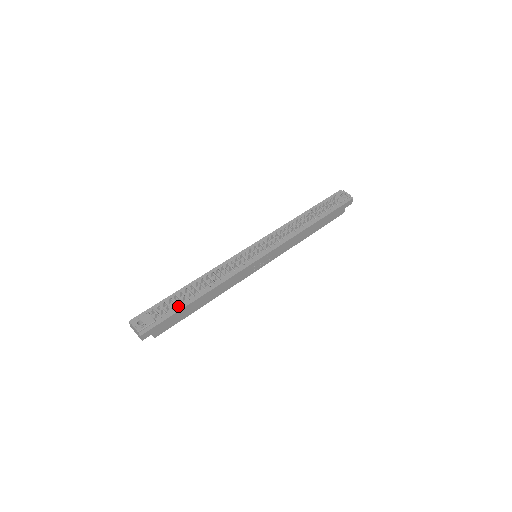
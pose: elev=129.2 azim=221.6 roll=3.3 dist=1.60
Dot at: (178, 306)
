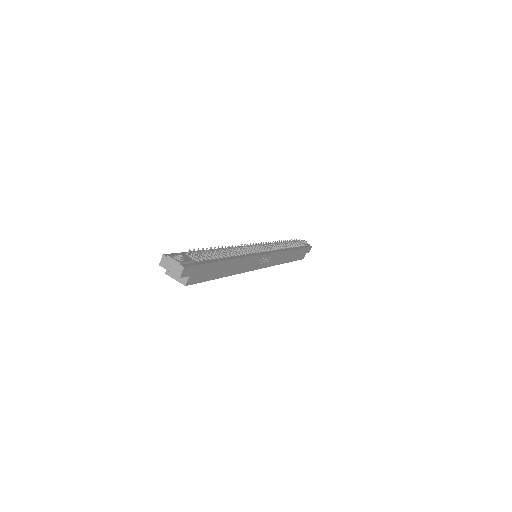
Dot at: (211, 258)
